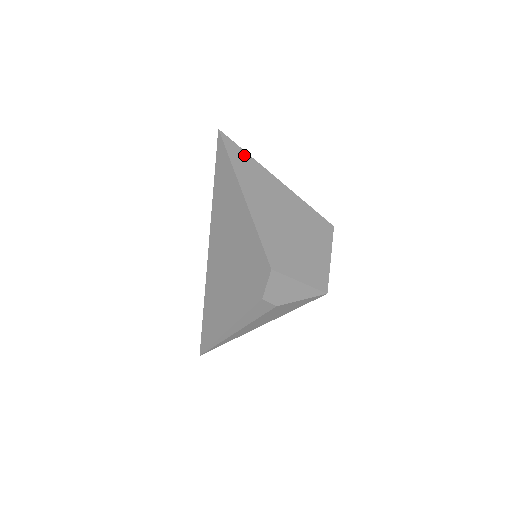
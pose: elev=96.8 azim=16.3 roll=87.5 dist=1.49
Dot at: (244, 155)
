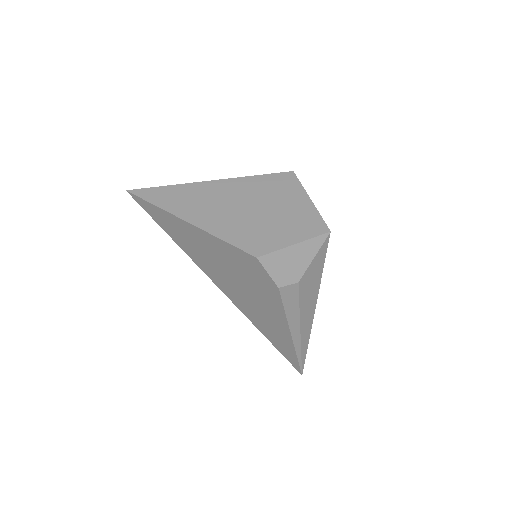
Dot at: (163, 190)
